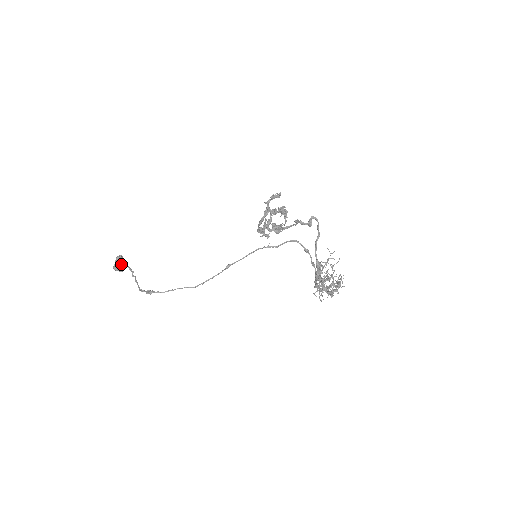
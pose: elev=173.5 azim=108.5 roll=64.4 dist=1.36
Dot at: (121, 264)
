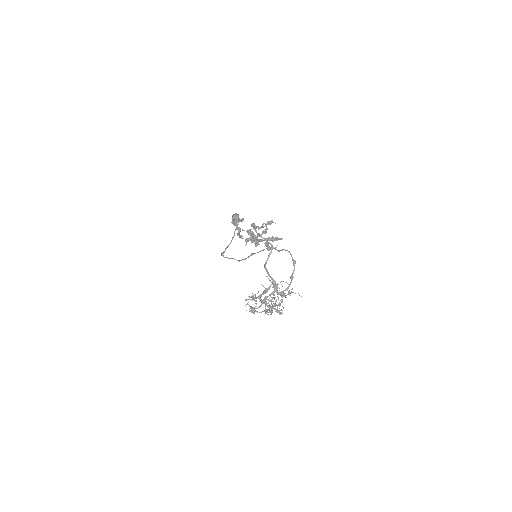
Dot at: (233, 221)
